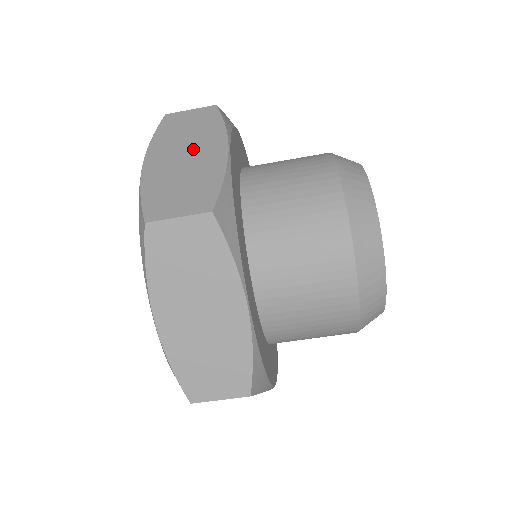
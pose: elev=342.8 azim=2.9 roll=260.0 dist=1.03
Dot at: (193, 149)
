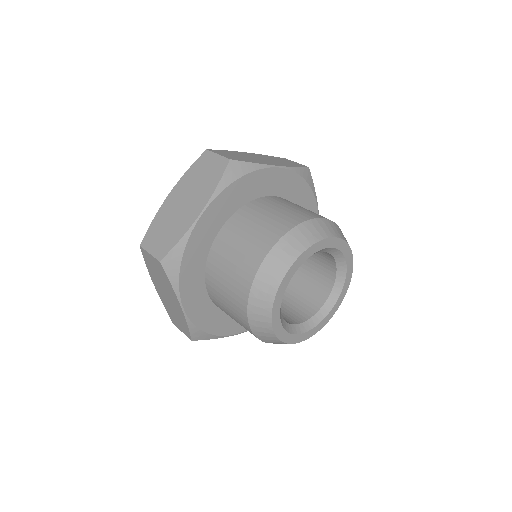
Dot at: (268, 160)
